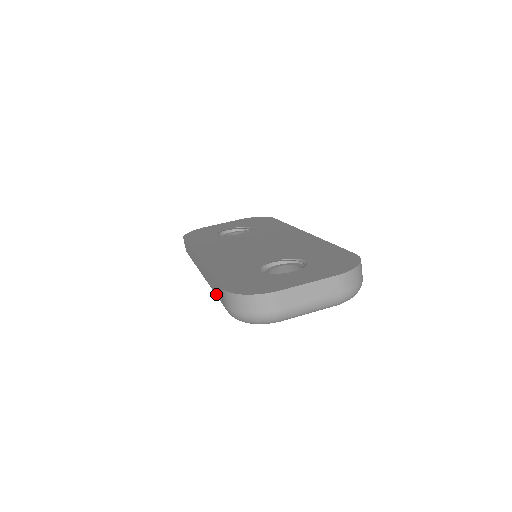
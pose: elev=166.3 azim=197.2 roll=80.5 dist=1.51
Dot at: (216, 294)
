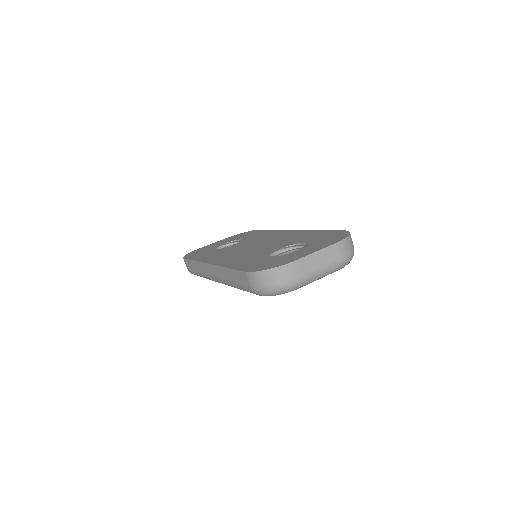
Dot at: (236, 284)
